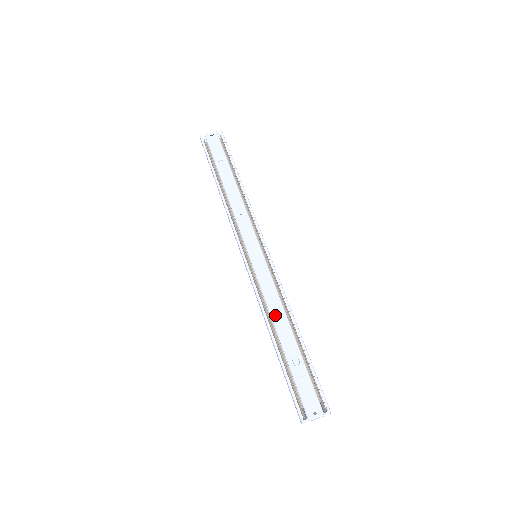
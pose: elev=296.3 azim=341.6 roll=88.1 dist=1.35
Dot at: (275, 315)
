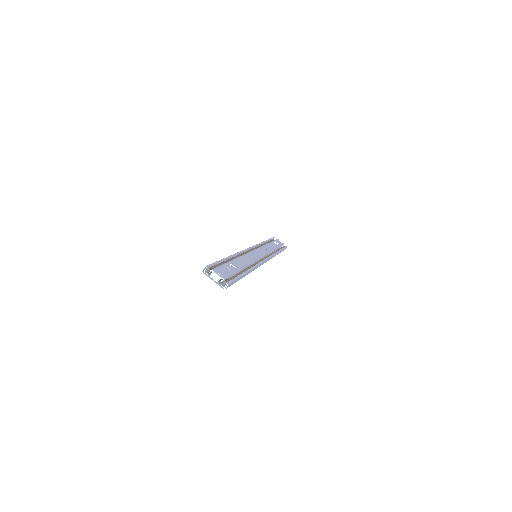
Dot at: (243, 258)
